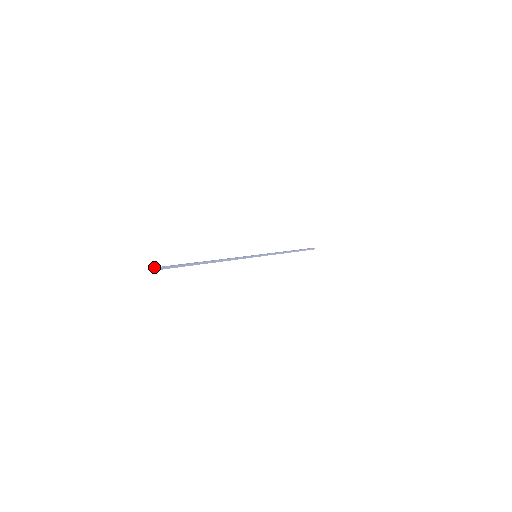
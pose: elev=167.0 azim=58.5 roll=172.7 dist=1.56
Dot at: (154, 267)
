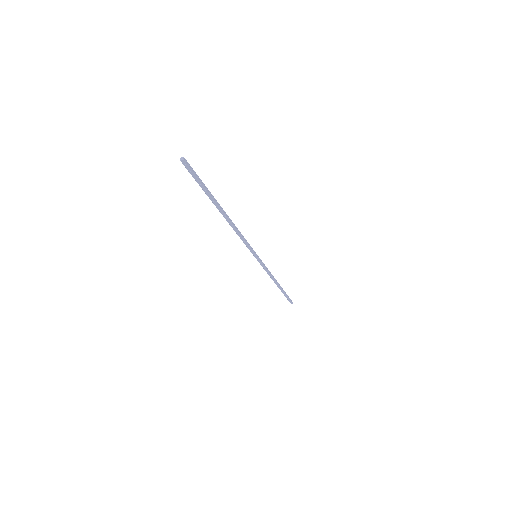
Dot at: (180, 158)
